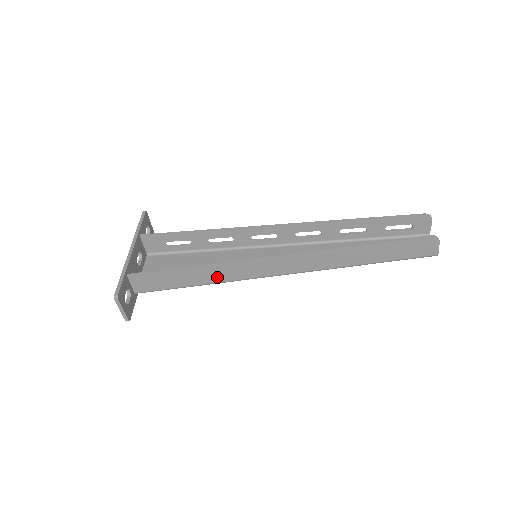
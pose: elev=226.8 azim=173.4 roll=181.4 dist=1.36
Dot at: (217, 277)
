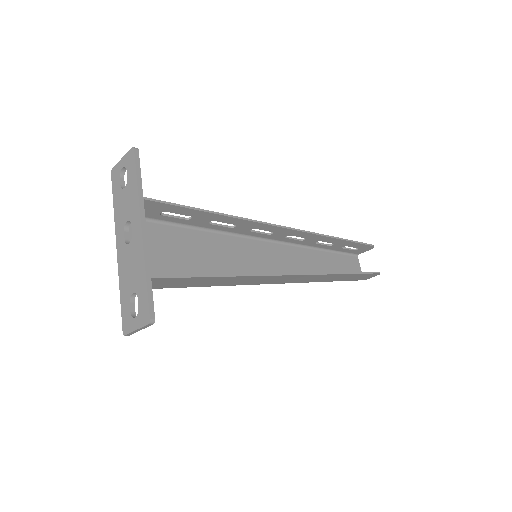
Dot at: (229, 283)
